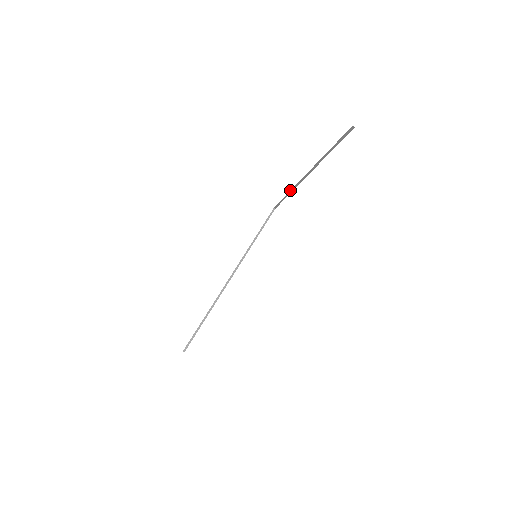
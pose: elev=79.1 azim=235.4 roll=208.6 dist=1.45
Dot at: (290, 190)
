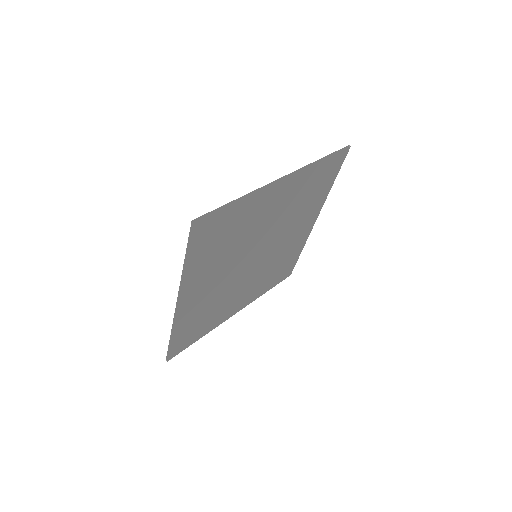
Dot at: occluded
